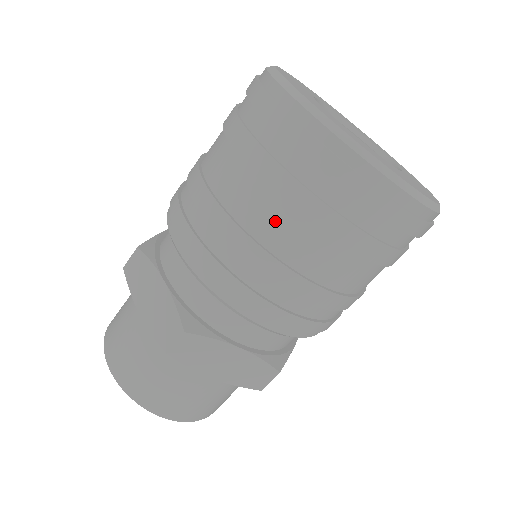
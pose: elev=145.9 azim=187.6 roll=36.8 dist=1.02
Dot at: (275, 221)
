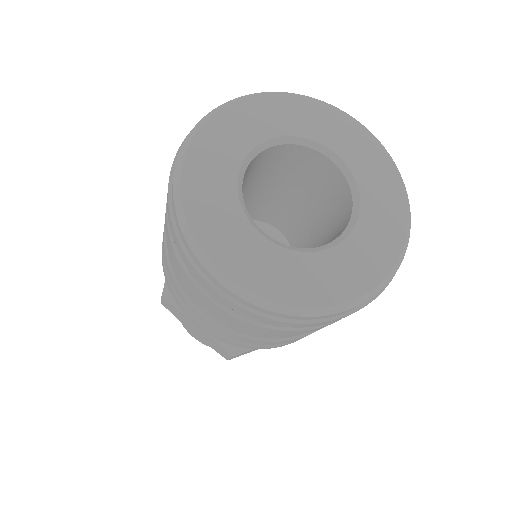
Dot at: occluded
